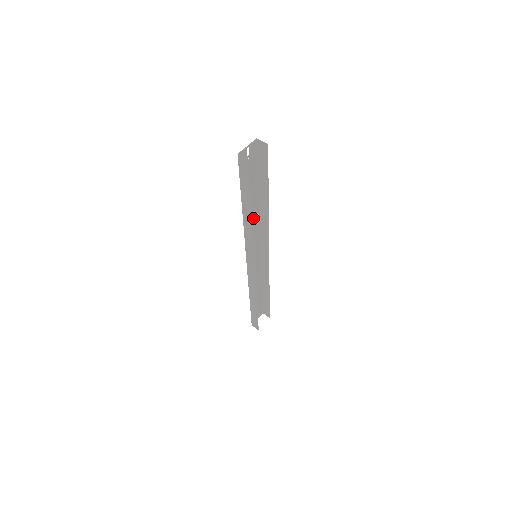
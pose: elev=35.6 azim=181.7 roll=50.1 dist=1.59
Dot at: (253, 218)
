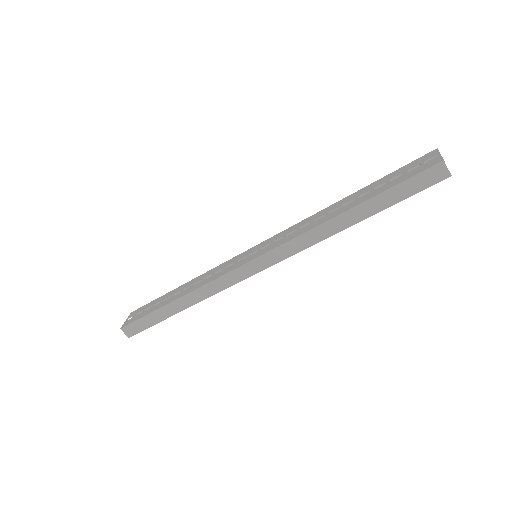
Dot at: (317, 218)
